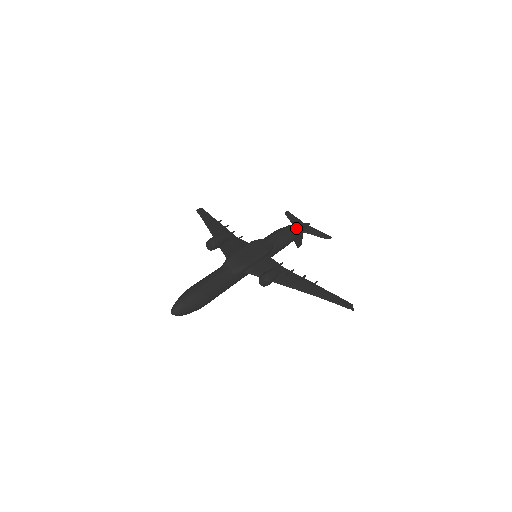
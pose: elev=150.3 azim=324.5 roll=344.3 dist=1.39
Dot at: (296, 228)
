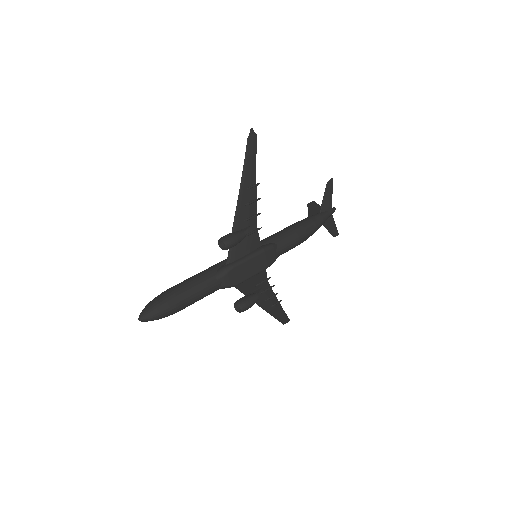
Dot at: (316, 230)
